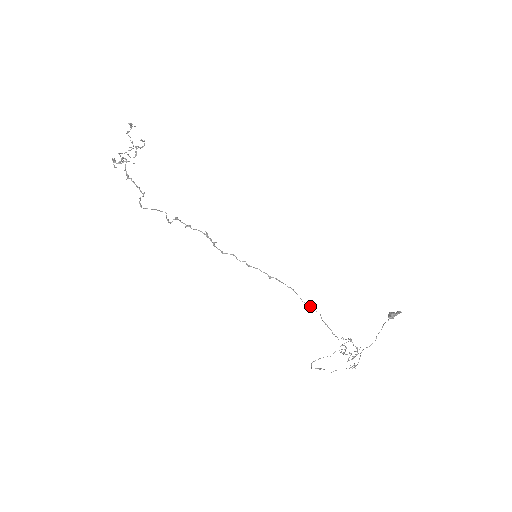
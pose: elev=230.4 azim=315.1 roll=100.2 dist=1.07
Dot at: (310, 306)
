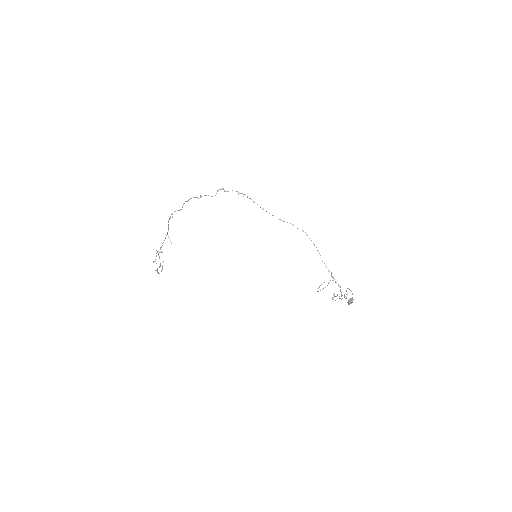
Dot at: occluded
